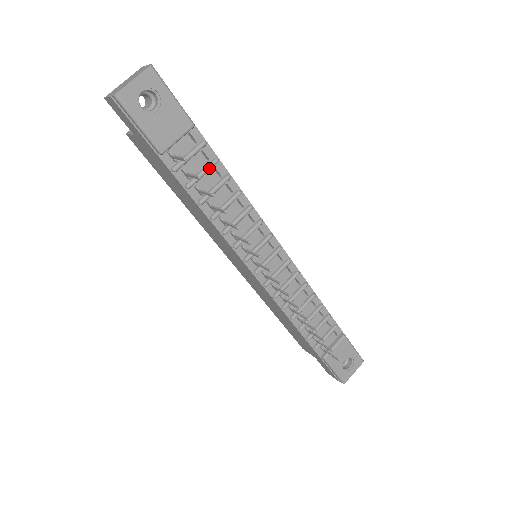
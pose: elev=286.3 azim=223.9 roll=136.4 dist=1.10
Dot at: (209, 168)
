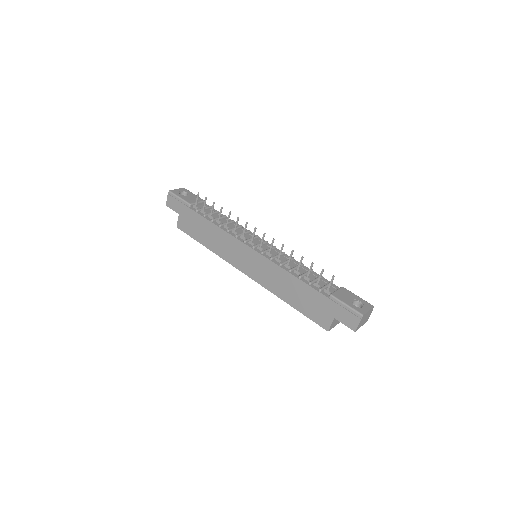
Dot at: (214, 212)
